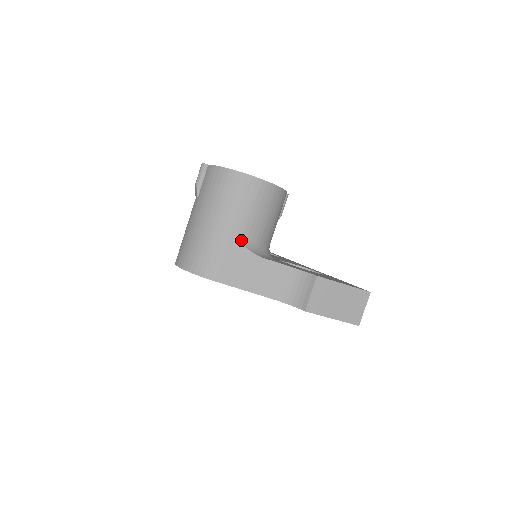
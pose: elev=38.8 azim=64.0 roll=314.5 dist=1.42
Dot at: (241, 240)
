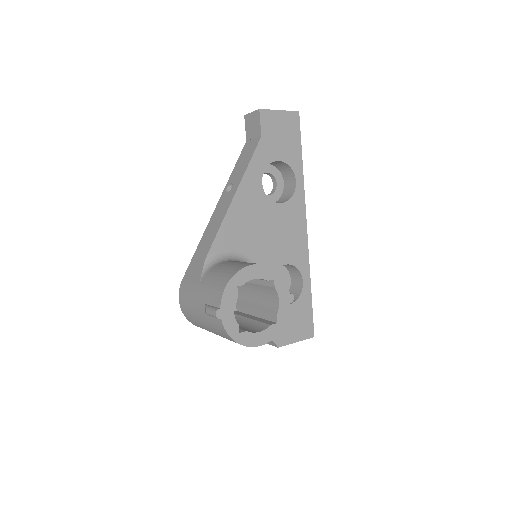
Dot at: occluded
